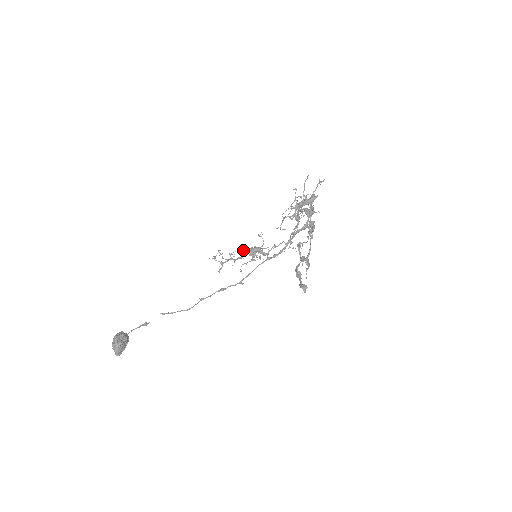
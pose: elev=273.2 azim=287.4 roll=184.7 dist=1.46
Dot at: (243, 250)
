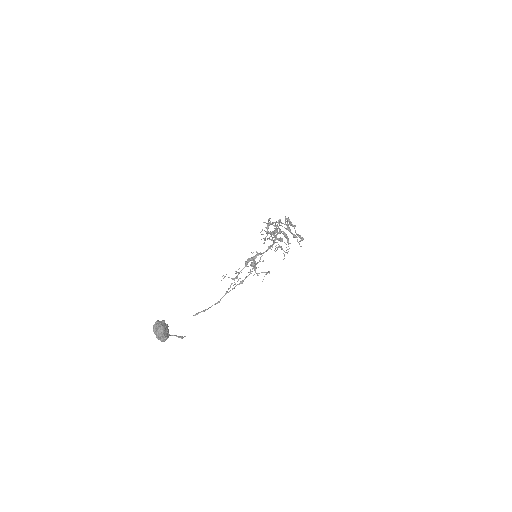
Dot at: occluded
